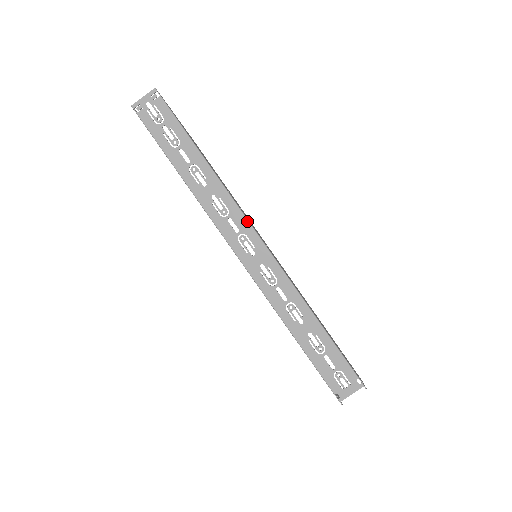
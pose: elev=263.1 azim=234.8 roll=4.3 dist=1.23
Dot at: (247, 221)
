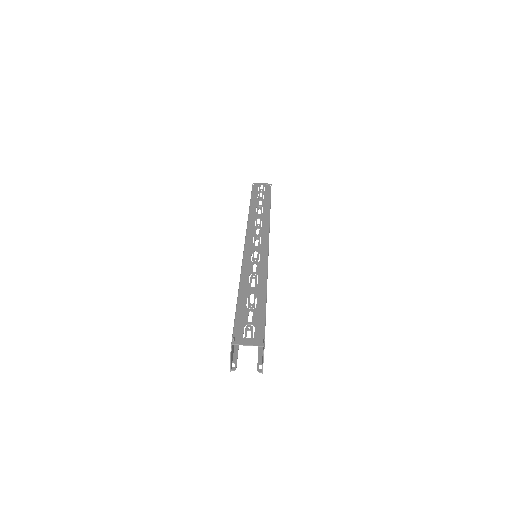
Dot at: (268, 234)
